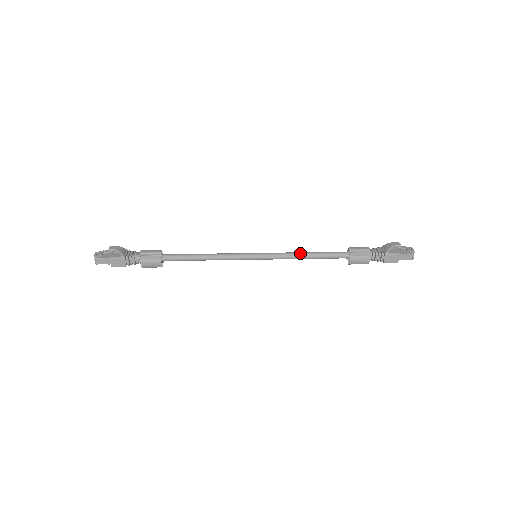
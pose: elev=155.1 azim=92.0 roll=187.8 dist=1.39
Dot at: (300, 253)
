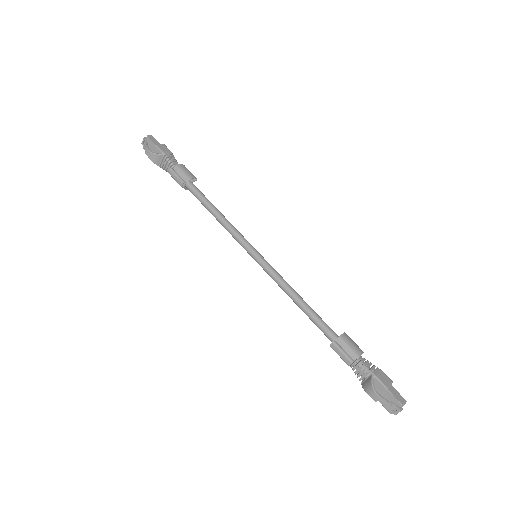
Dot at: (289, 296)
